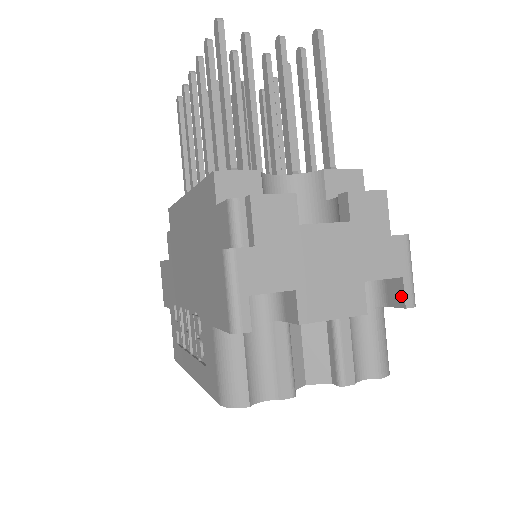
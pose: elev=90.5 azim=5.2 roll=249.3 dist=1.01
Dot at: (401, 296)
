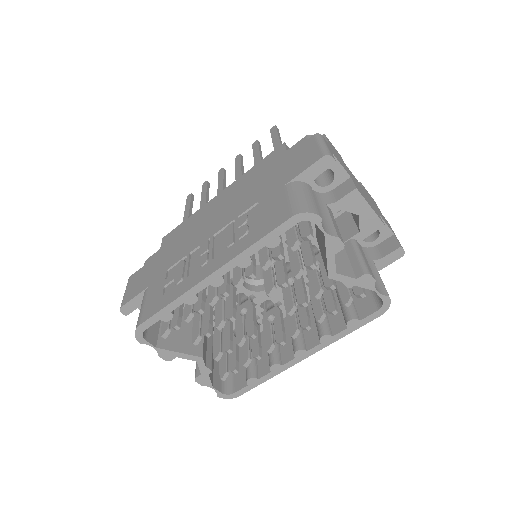
Dot at: (395, 243)
